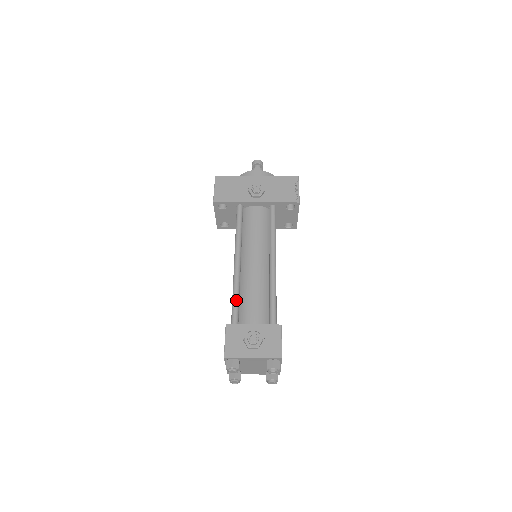
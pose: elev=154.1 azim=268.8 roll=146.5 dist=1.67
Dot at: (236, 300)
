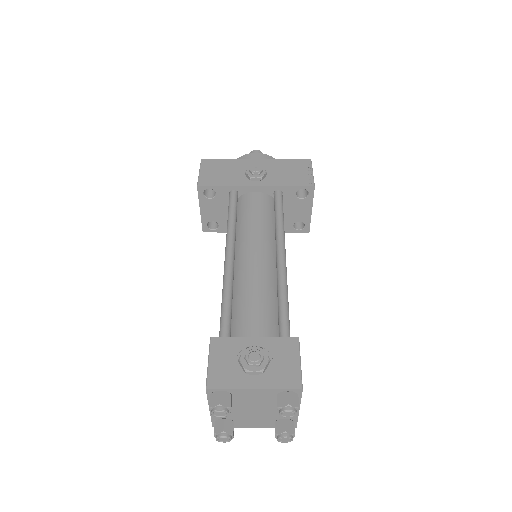
Dot at: (227, 305)
